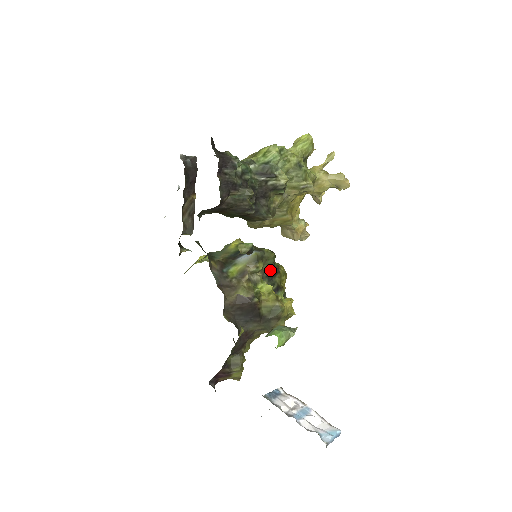
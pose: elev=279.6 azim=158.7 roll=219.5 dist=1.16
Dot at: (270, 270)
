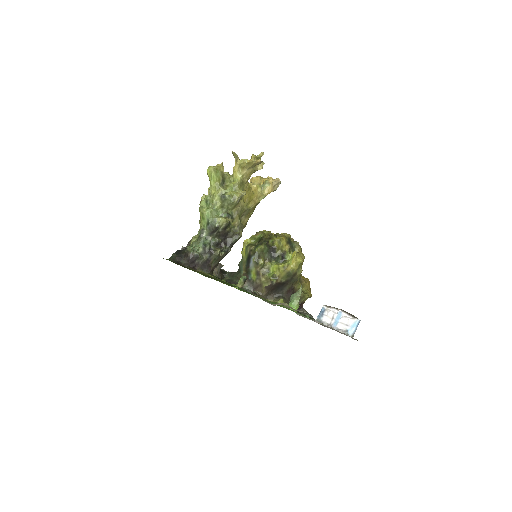
Dot at: (270, 252)
